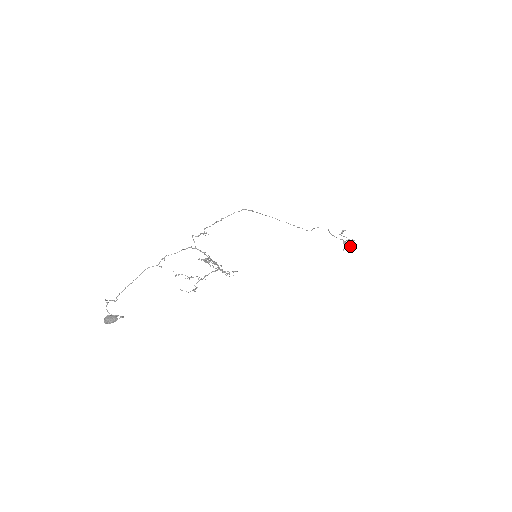
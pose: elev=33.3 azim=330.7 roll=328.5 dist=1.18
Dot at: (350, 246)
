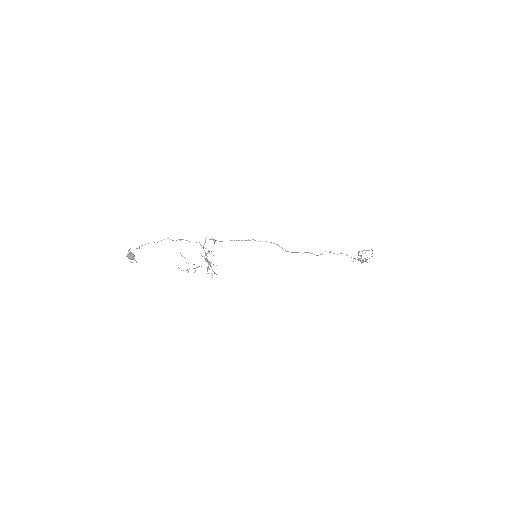
Dot at: (362, 261)
